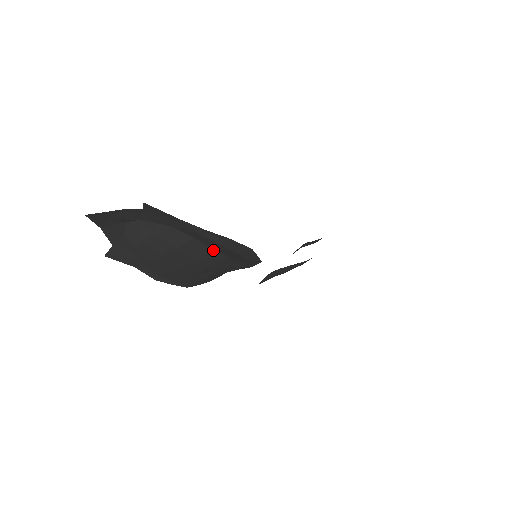
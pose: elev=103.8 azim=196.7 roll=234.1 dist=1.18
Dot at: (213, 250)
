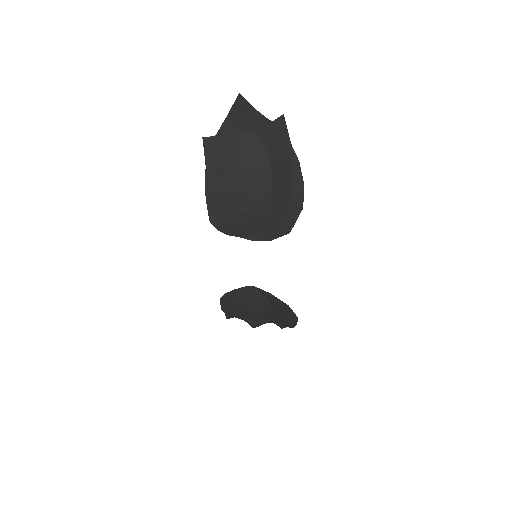
Dot at: (271, 195)
